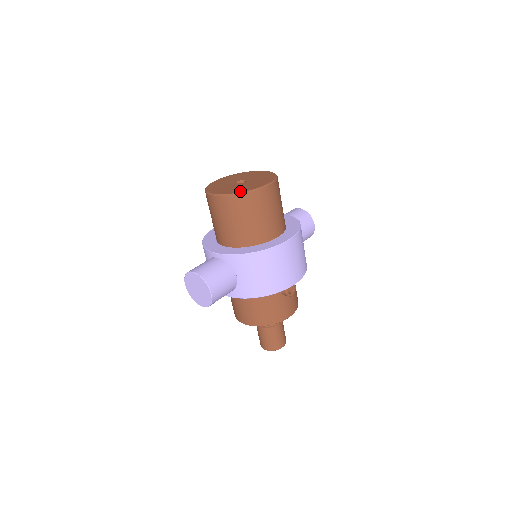
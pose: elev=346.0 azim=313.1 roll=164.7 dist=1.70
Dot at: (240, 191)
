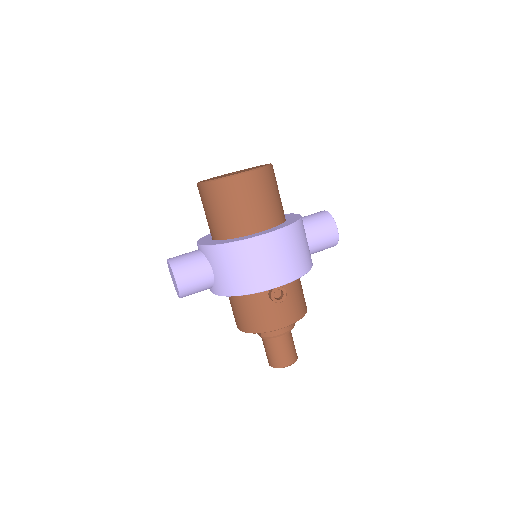
Dot at: occluded
